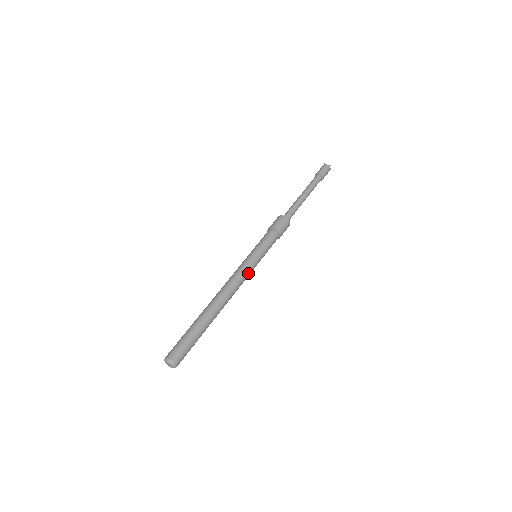
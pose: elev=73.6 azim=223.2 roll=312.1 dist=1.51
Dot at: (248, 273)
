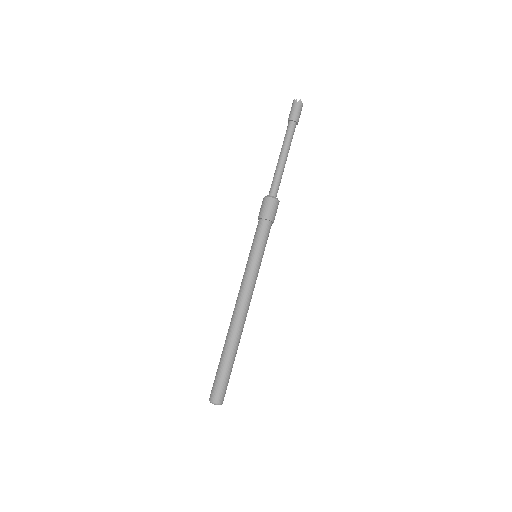
Dot at: (254, 281)
